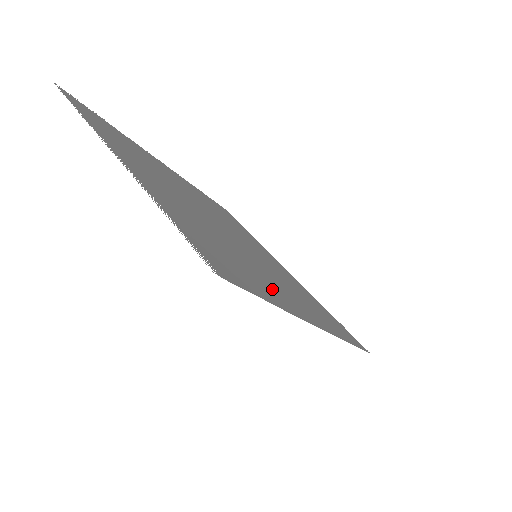
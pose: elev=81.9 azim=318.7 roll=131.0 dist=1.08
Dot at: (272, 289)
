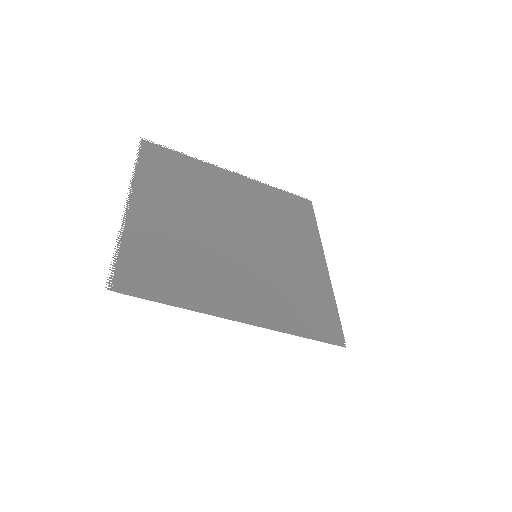
Dot at: (203, 291)
